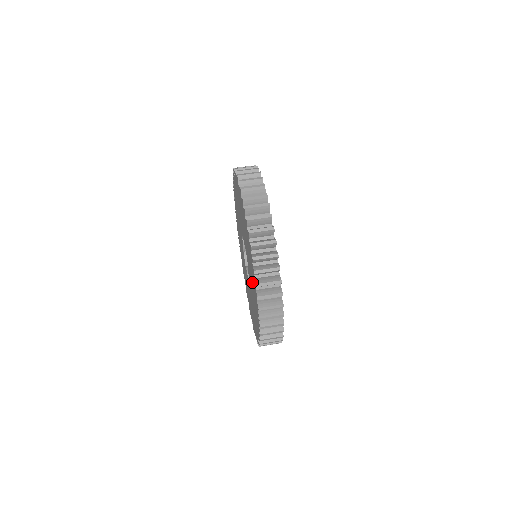
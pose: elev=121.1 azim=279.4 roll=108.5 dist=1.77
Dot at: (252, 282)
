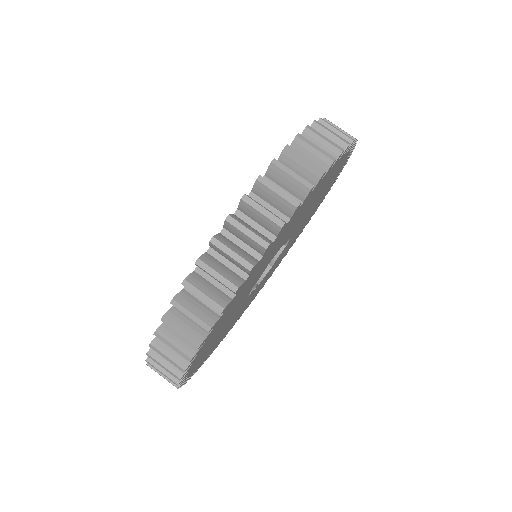
Dot at: occluded
